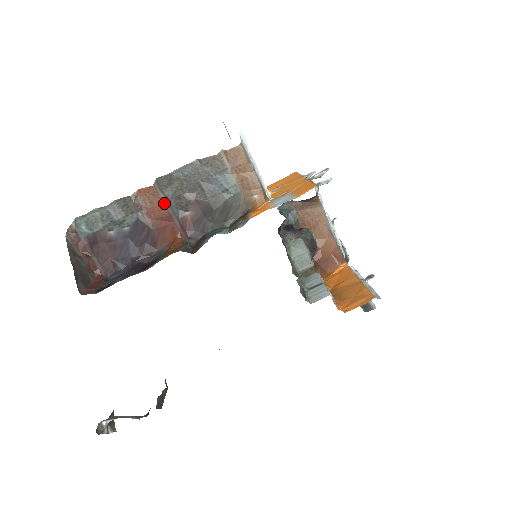
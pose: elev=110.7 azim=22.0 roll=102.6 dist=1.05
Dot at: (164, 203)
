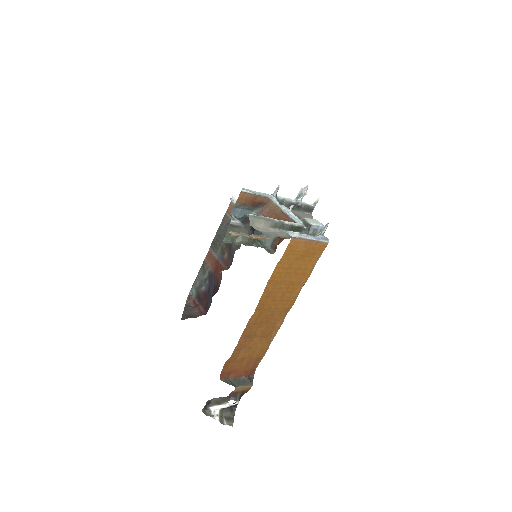
Dot at: (214, 256)
